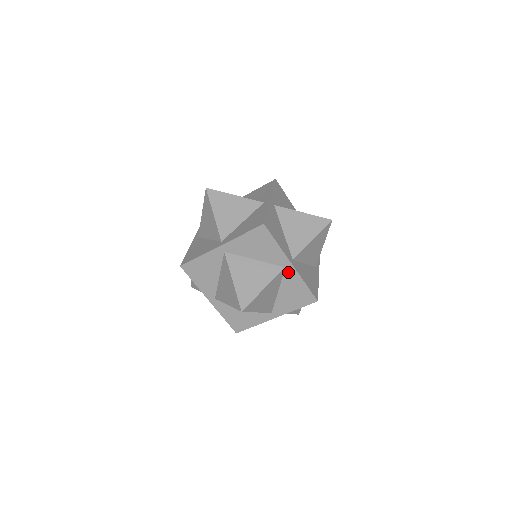
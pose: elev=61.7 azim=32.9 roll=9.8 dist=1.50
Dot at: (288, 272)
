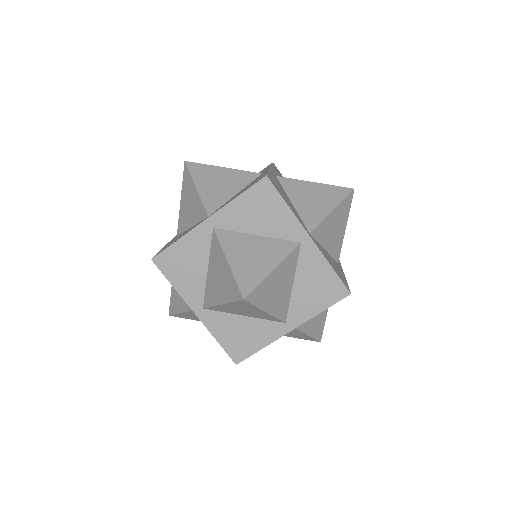
Dot at: (305, 250)
